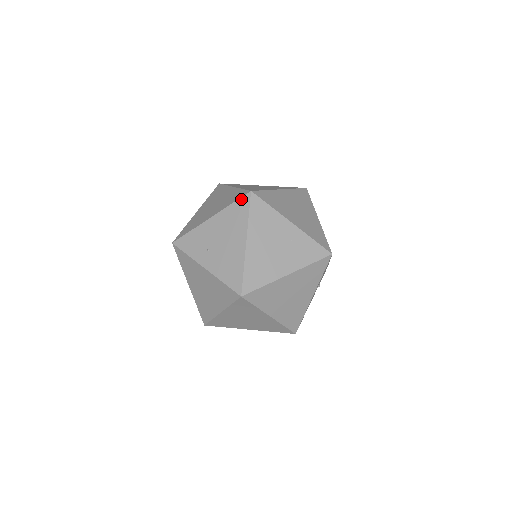
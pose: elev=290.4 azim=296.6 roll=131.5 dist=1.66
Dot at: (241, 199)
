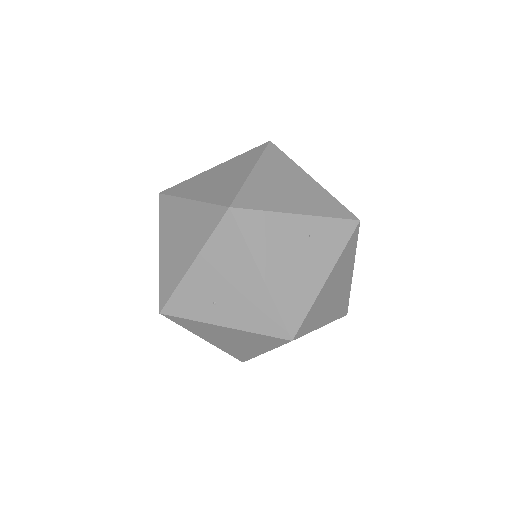
Dot at: (221, 223)
